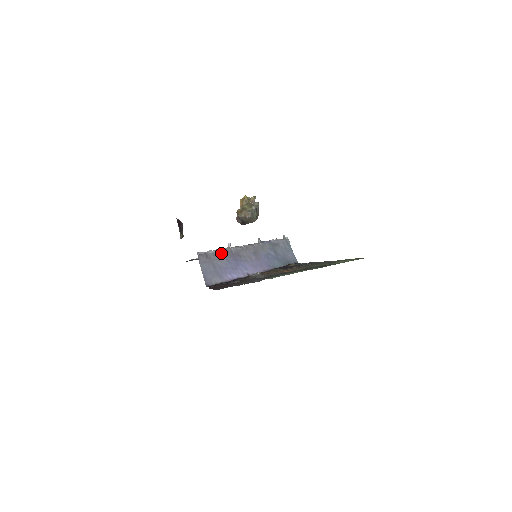
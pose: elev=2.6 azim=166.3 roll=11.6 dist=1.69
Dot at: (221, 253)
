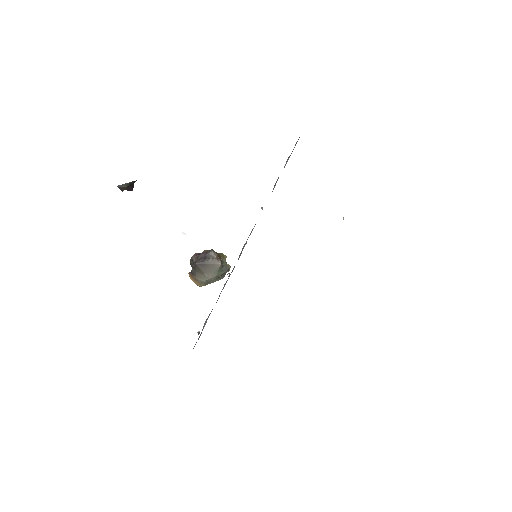
Dot at: (274, 187)
